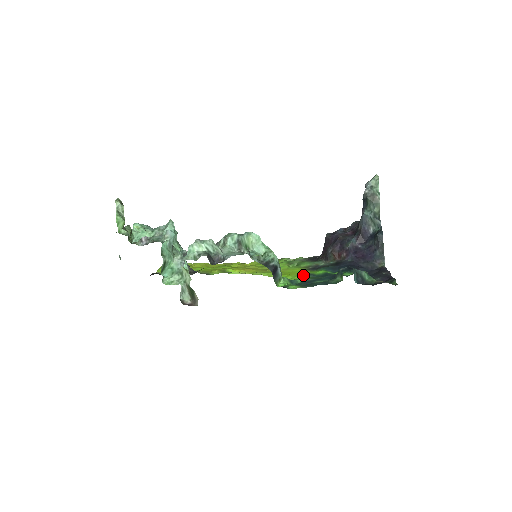
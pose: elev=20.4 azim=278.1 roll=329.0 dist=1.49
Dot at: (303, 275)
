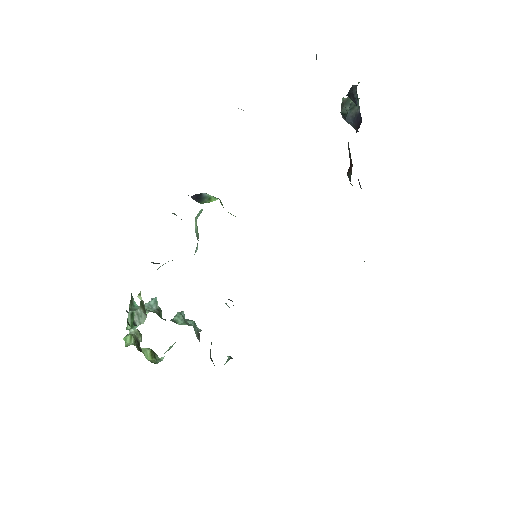
Dot at: occluded
